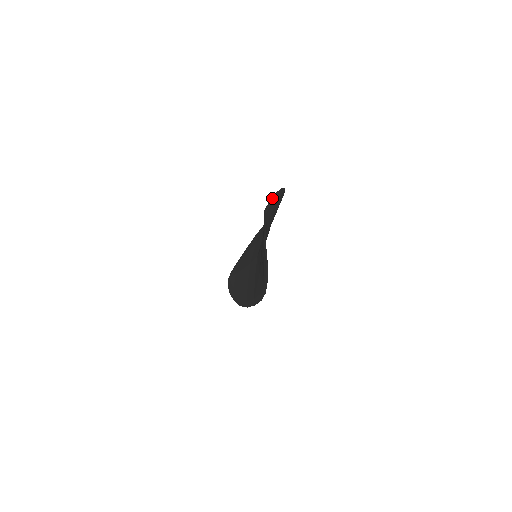
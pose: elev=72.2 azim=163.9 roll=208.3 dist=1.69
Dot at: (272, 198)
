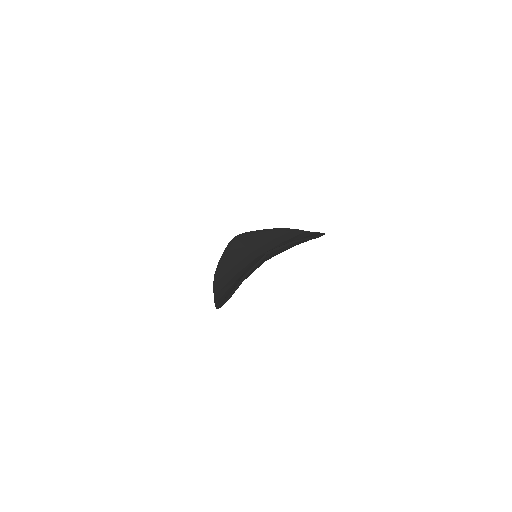
Dot at: (291, 242)
